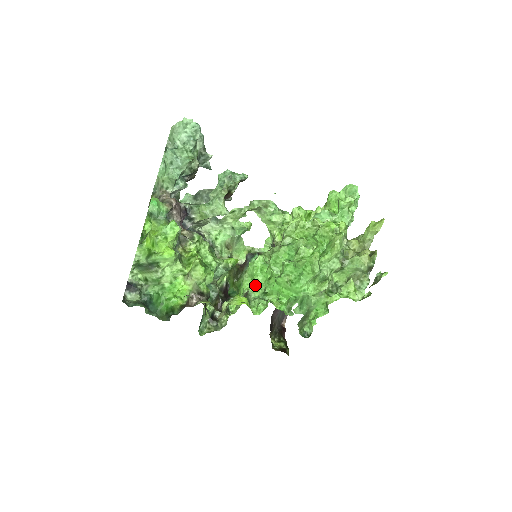
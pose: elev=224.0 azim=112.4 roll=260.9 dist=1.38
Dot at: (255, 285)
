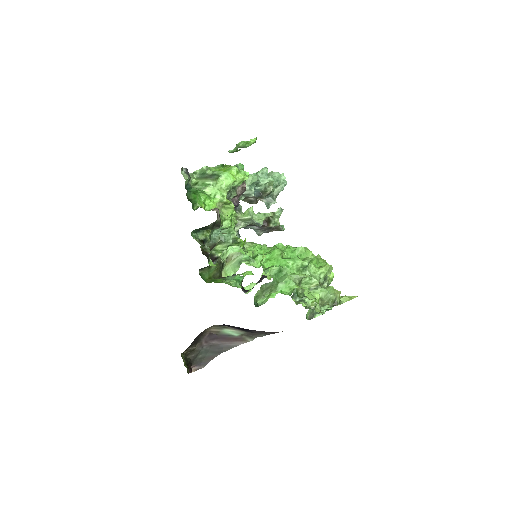
Dot at: occluded
